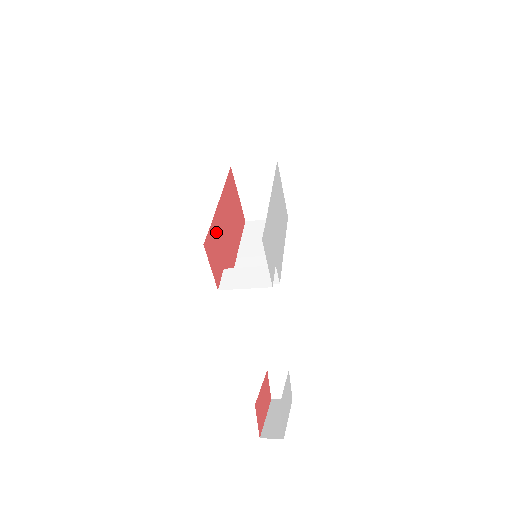
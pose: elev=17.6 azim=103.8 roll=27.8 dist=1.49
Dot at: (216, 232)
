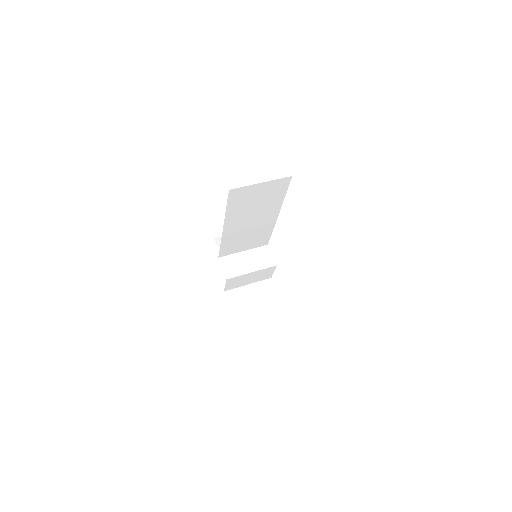
Dot at: occluded
